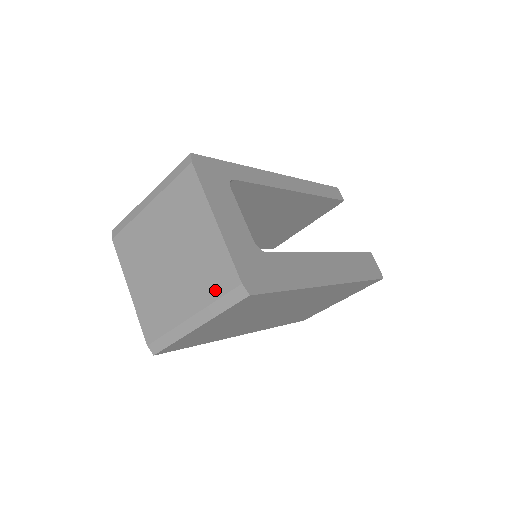
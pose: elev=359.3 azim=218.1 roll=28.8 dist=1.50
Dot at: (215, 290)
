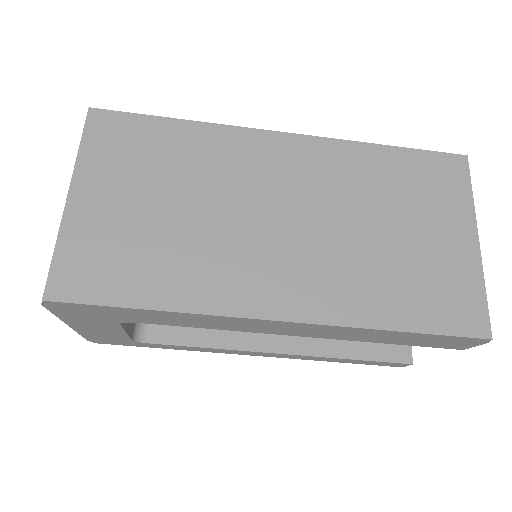
Dot at: occluded
